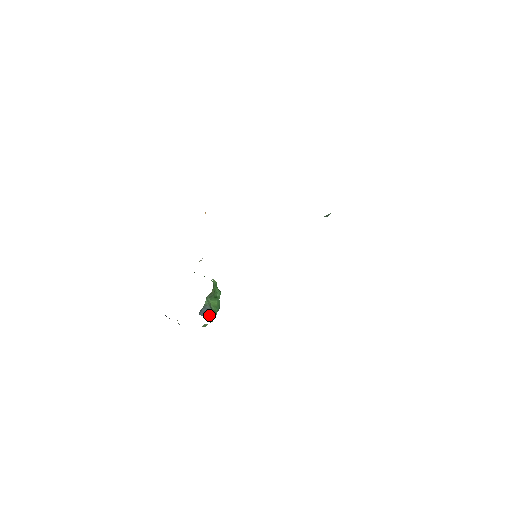
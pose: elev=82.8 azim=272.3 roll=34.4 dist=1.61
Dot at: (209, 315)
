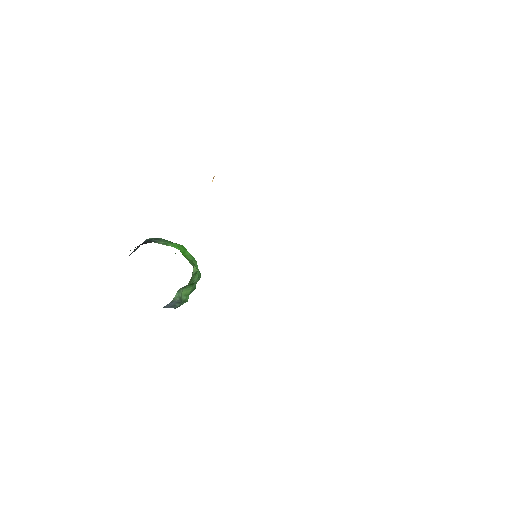
Dot at: (176, 306)
